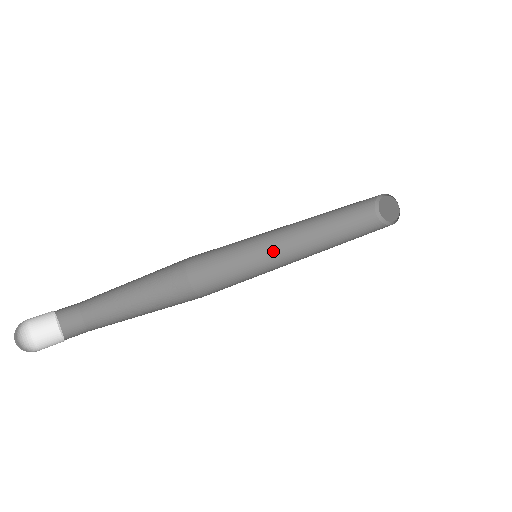
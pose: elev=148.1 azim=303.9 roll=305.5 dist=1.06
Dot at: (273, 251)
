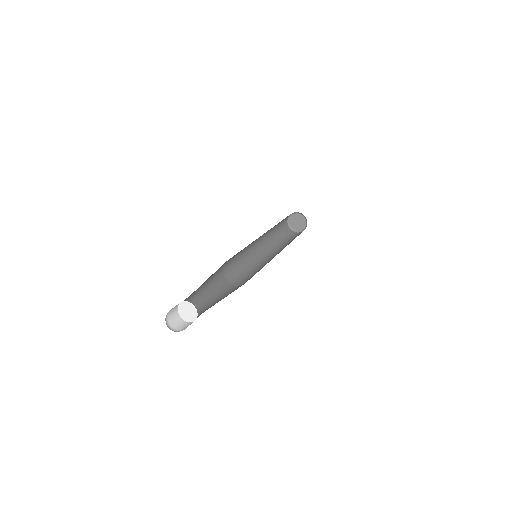
Dot at: (253, 245)
